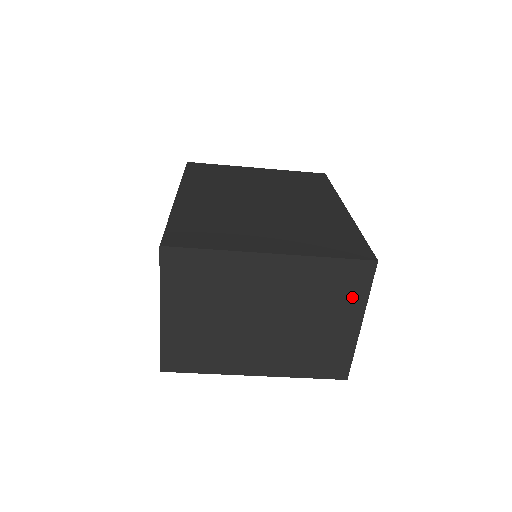
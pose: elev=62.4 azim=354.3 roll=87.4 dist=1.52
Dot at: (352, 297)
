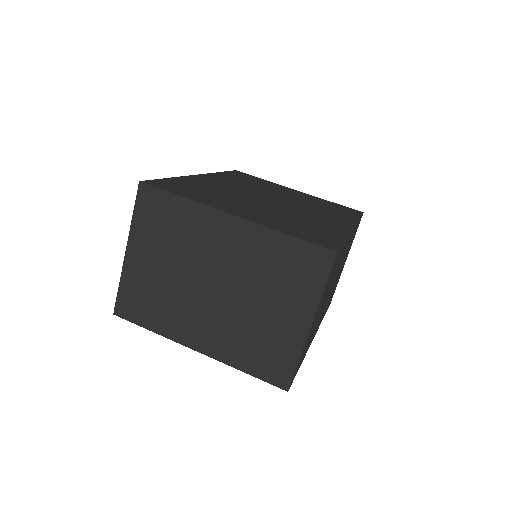
Dot at: (305, 288)
